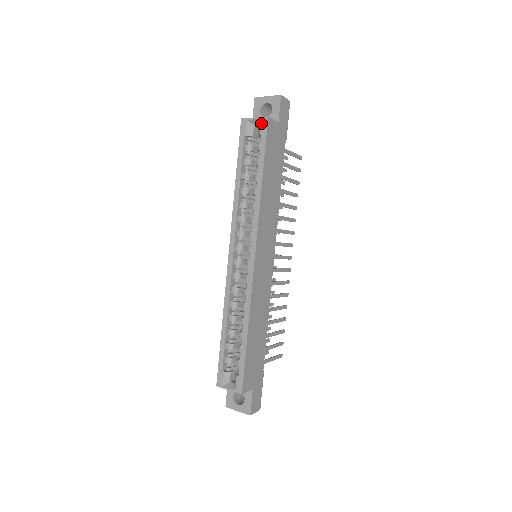
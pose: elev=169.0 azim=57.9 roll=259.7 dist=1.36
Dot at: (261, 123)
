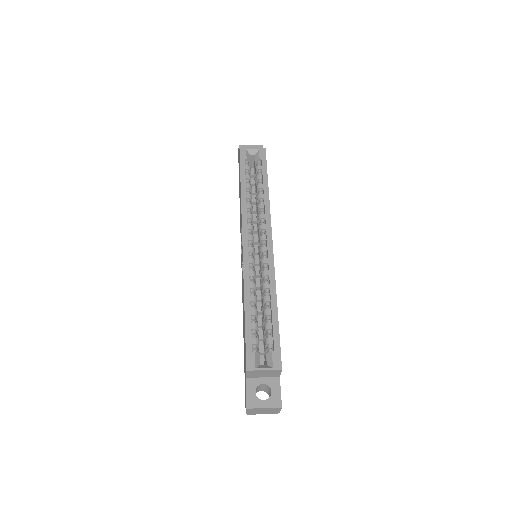
Dot at: (260, 152)
